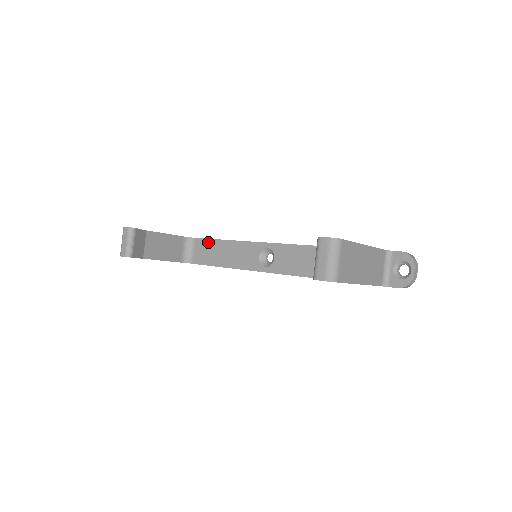
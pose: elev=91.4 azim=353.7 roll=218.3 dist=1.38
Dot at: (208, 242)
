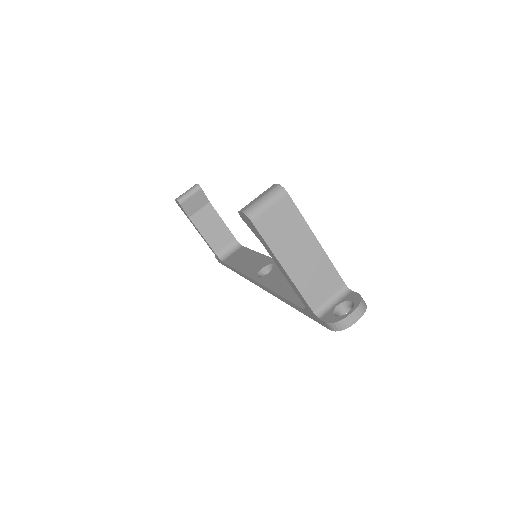
Dot at: (246, 250)
